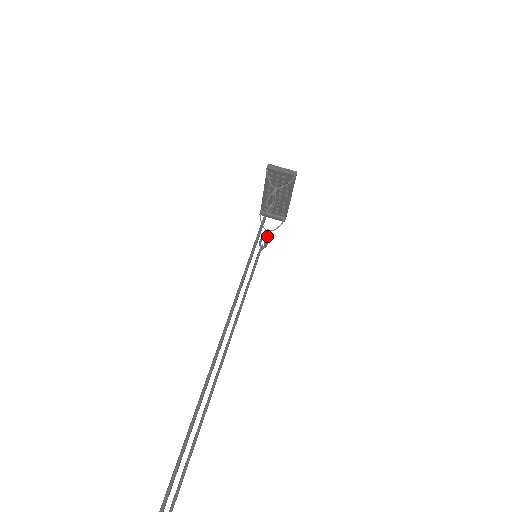
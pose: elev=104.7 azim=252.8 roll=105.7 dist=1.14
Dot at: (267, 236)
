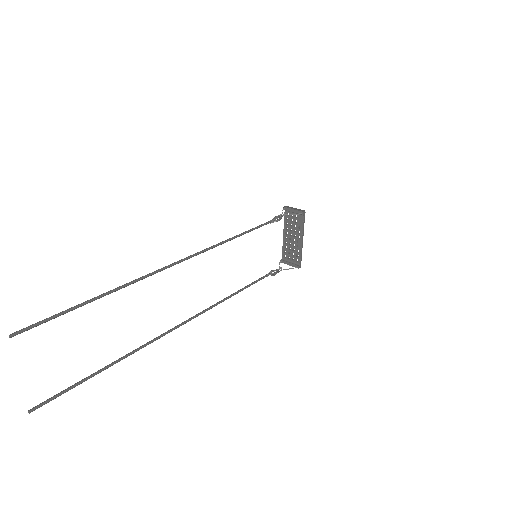
Dot at: occluded
